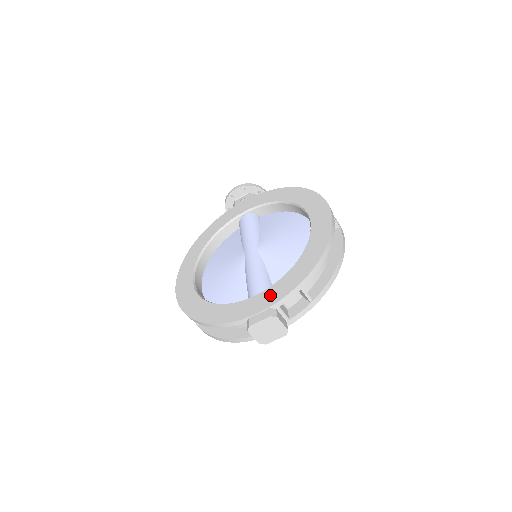
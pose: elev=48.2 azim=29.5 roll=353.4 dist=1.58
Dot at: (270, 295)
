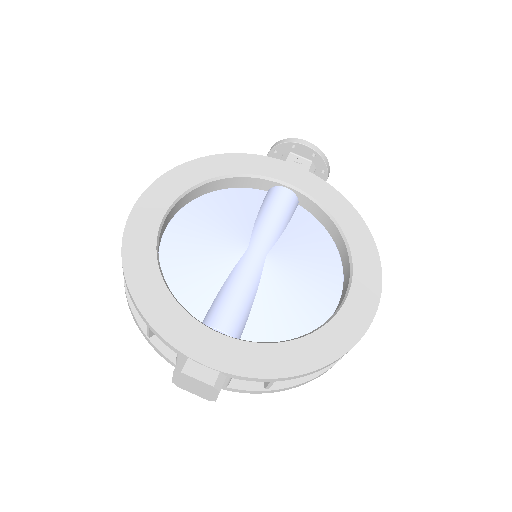
Dot at: (235, 354)
